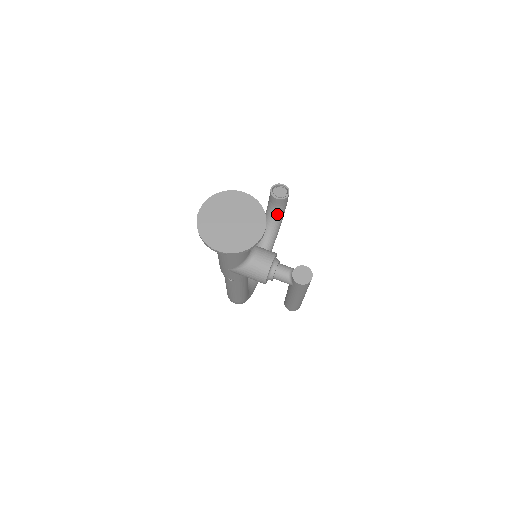
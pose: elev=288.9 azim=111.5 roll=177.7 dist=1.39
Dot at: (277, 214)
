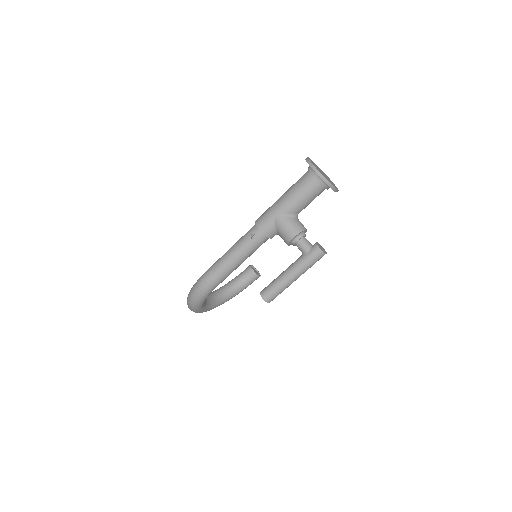
Dot at: (240, 285)
